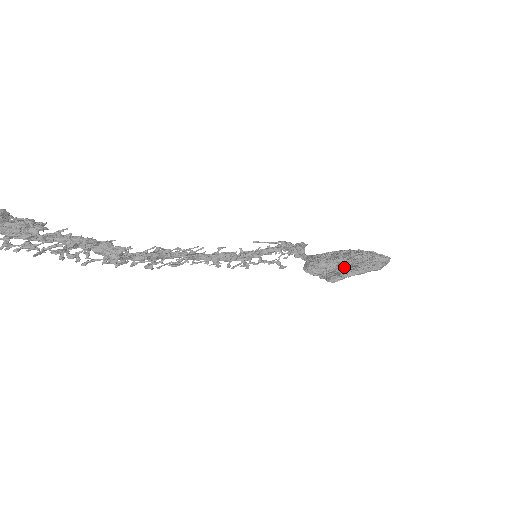
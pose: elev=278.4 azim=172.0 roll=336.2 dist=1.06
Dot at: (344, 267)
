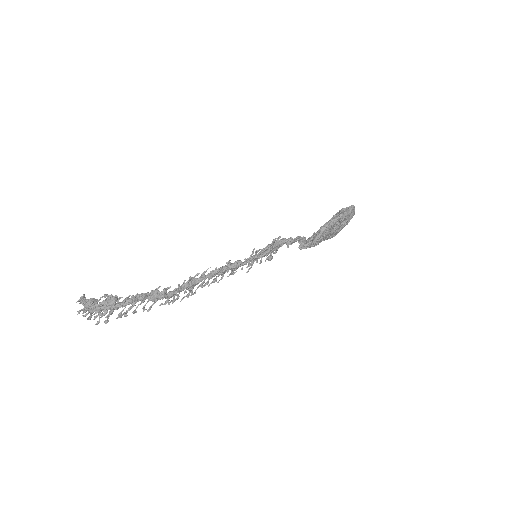
Dot at: occluded
